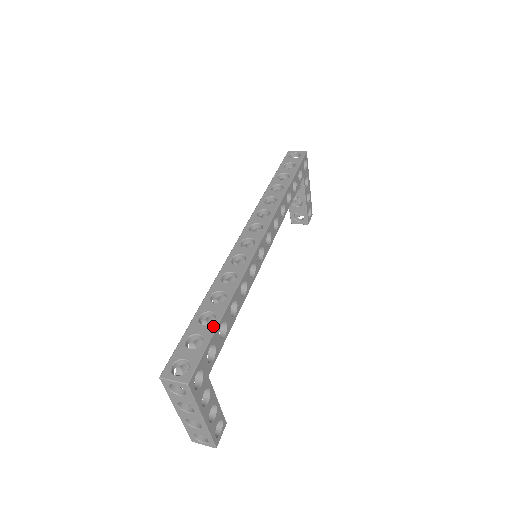
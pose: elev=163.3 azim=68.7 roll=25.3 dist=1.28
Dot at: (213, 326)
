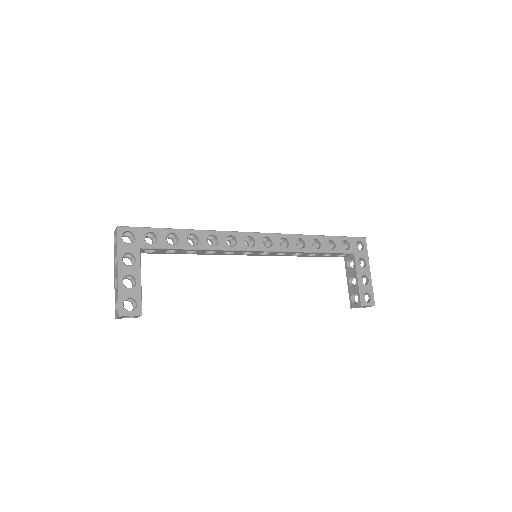
Dot at: (165, 229)
